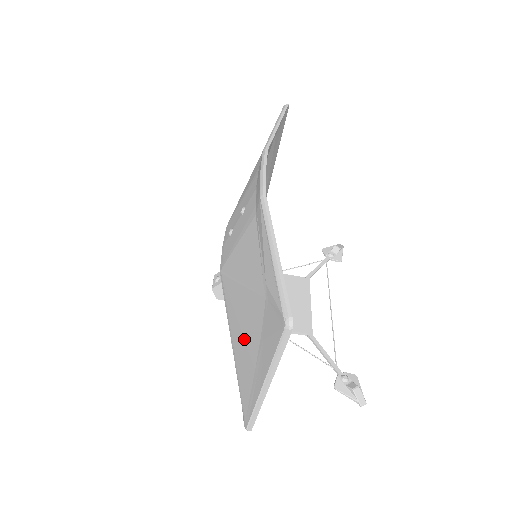
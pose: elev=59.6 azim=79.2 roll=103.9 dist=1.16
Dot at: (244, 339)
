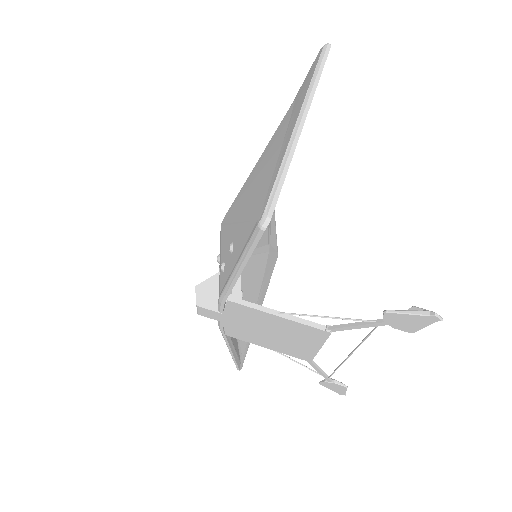
Dot at: (262, 168)
